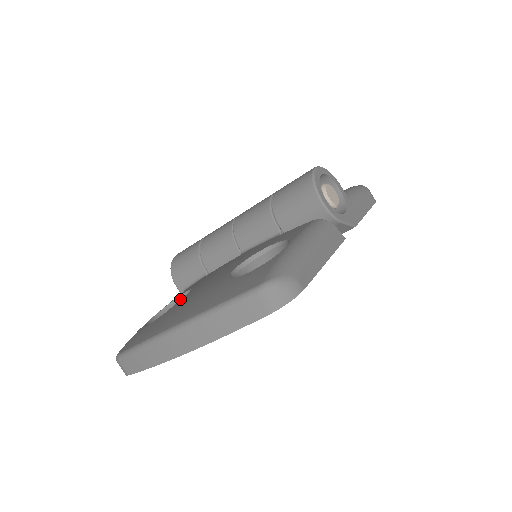
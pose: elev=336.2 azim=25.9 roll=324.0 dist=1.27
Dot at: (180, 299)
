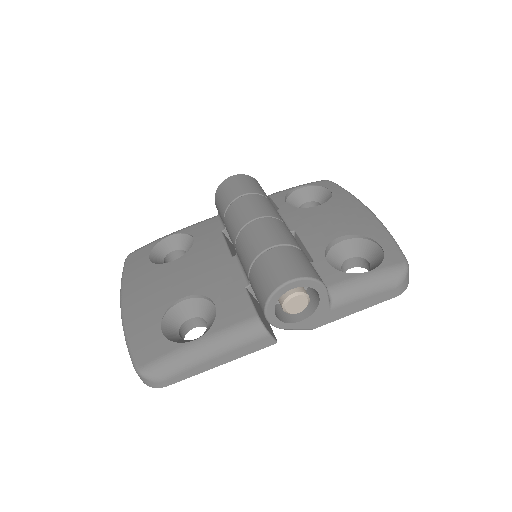
Dot at: (192, 238)
